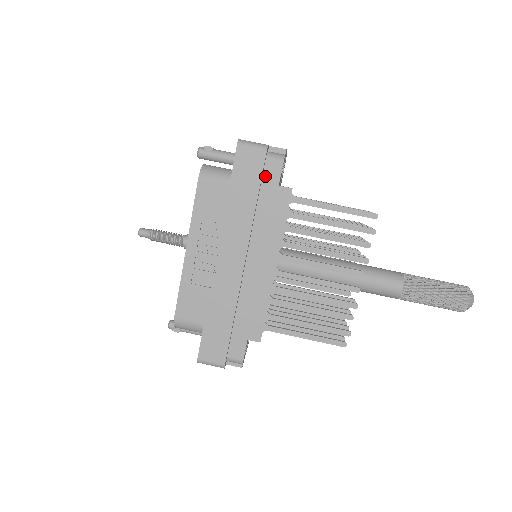
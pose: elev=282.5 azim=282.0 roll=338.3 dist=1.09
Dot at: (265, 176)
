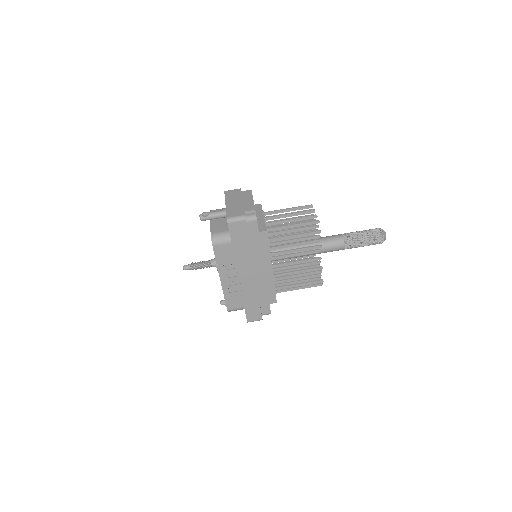
Dot at: (249, 230)
